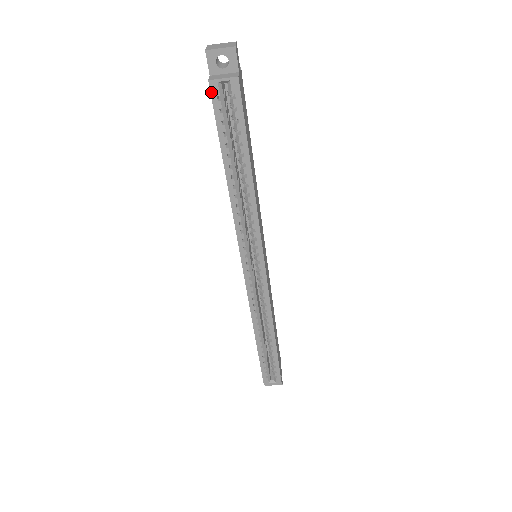
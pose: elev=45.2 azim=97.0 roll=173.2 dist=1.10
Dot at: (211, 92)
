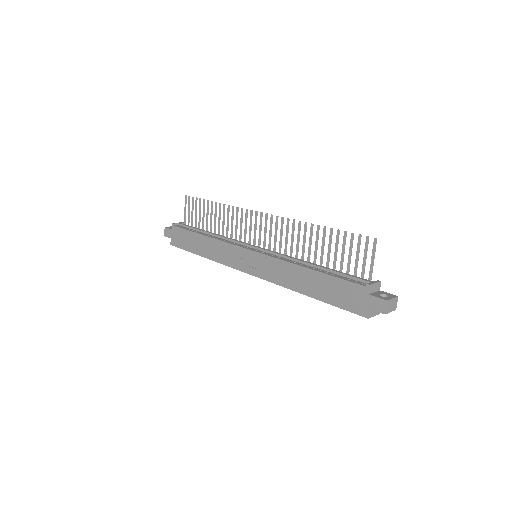
Dot at: occluded
